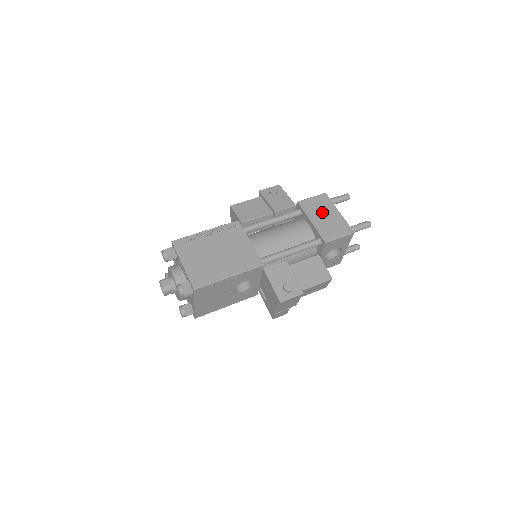
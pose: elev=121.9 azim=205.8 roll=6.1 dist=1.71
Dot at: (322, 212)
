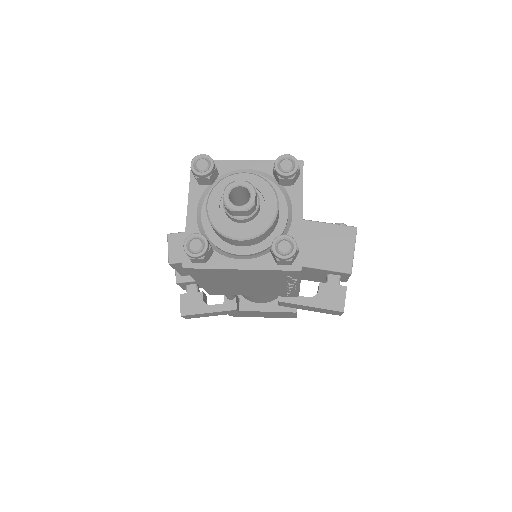
Dot at: occluded
